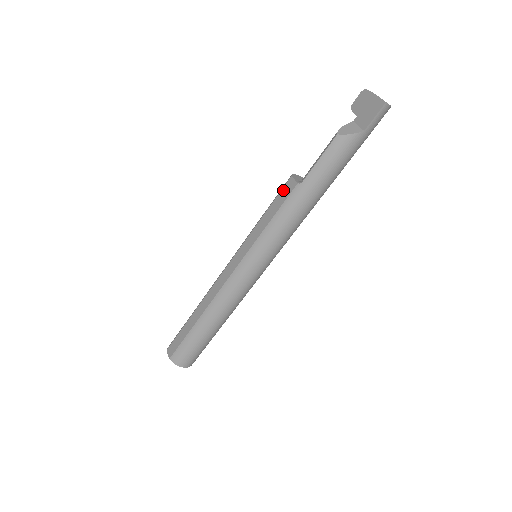
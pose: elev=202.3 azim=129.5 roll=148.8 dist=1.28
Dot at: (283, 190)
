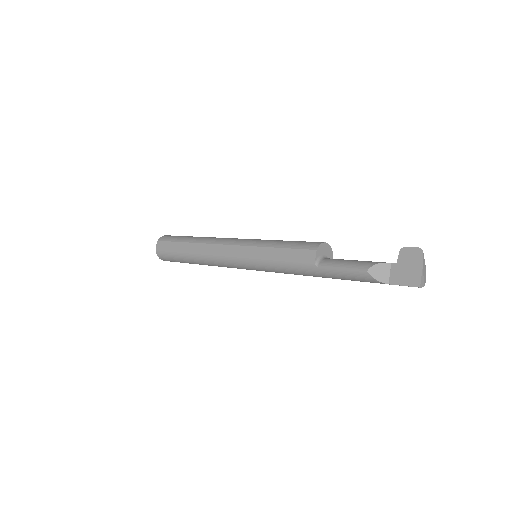
Dot at: (303, 252)
